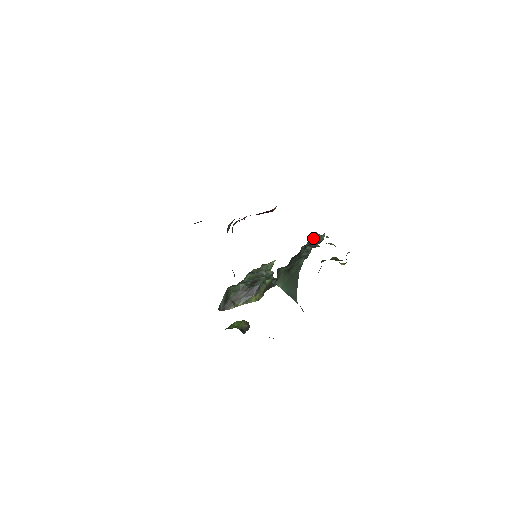
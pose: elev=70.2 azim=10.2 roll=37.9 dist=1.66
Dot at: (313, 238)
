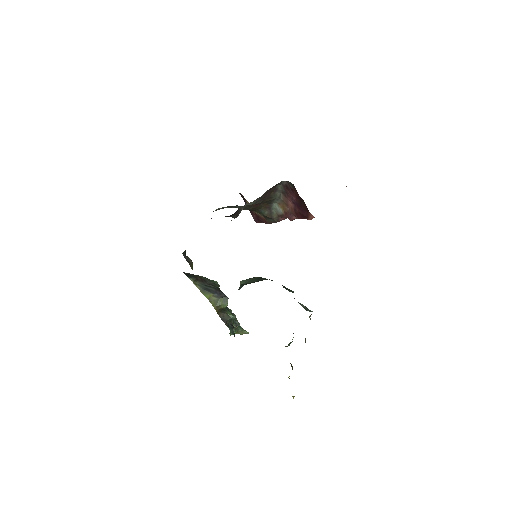
Dot at: occluded
